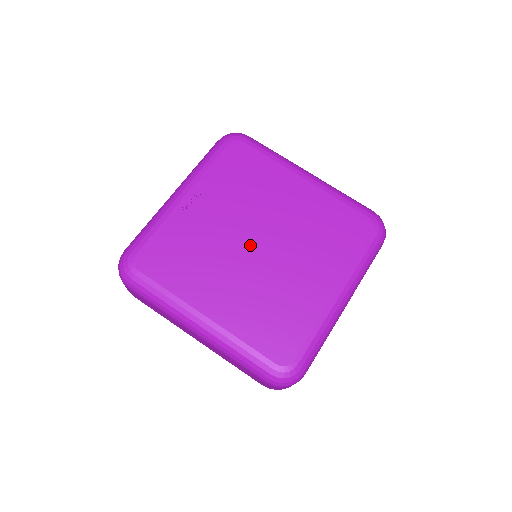
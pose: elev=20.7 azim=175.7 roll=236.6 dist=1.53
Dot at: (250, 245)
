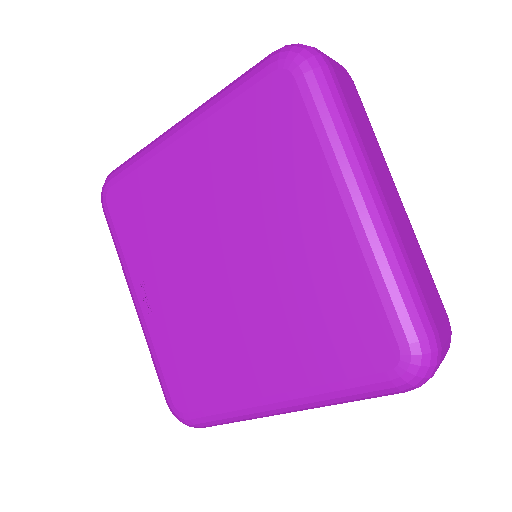
Dot at: (222, 275)
